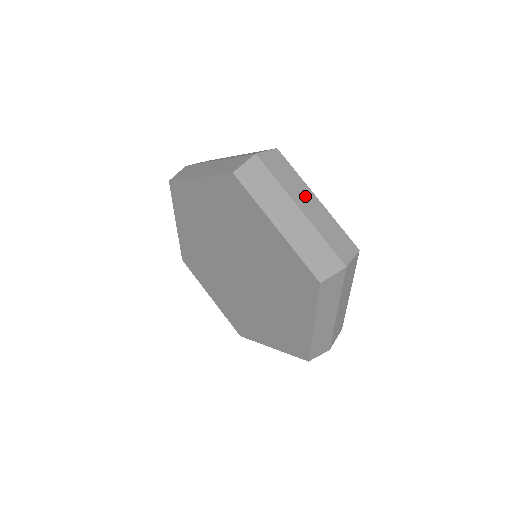
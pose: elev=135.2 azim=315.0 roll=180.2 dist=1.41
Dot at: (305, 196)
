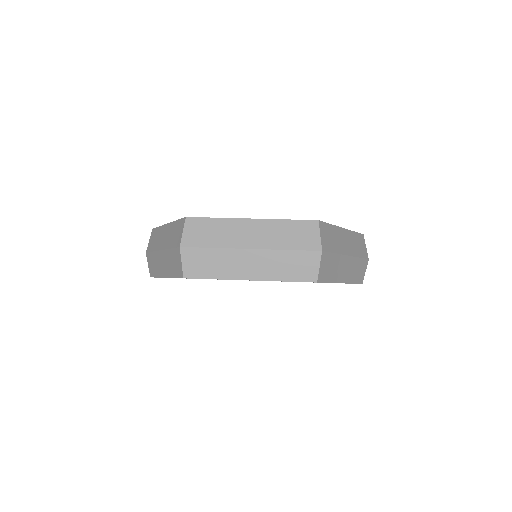
Dot at: (343, 239)
